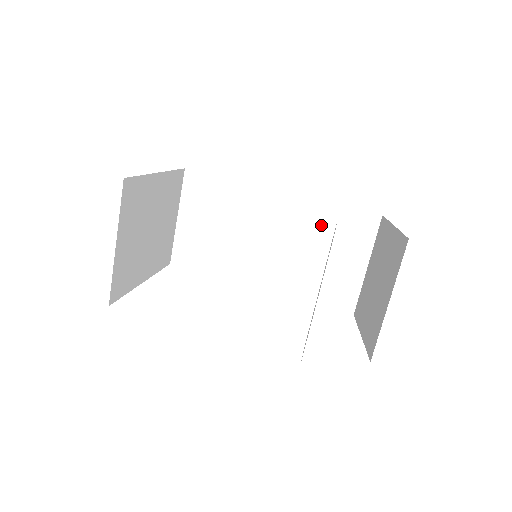
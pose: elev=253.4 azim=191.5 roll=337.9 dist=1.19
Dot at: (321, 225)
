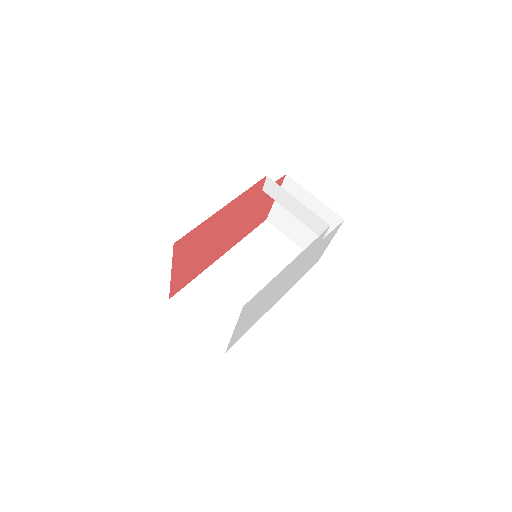
Dot at: (254, 248)
